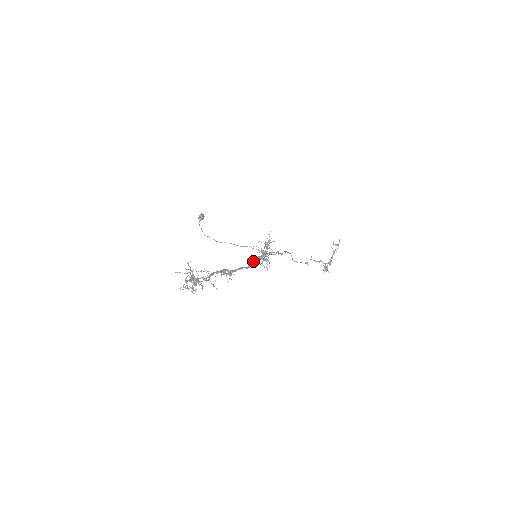
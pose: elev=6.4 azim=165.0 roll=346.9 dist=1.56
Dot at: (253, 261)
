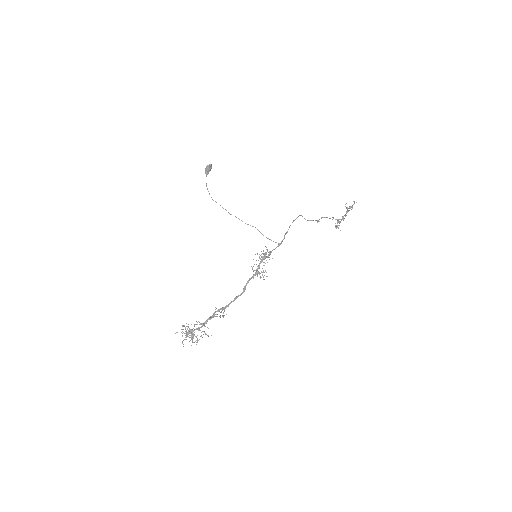
Dot at: (248, 281)
